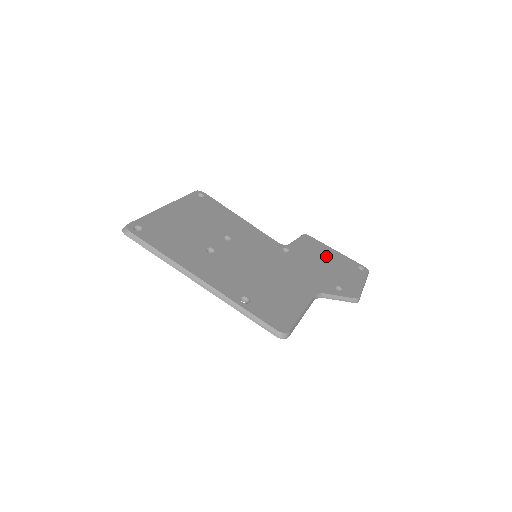
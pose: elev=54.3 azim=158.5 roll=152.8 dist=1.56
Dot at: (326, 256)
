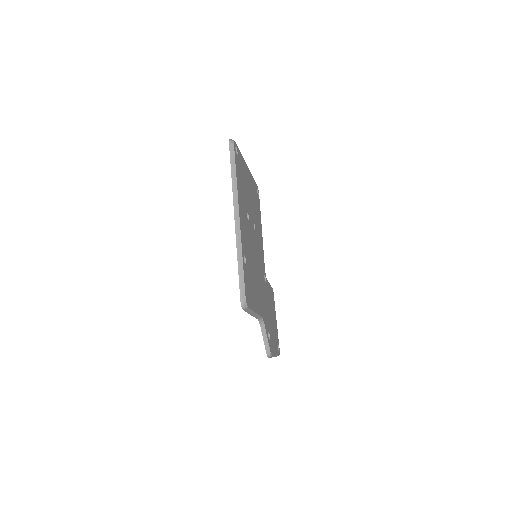
Dot at: (273, 314)
